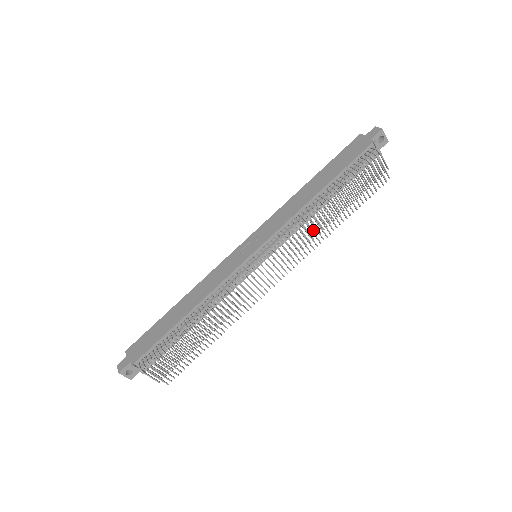
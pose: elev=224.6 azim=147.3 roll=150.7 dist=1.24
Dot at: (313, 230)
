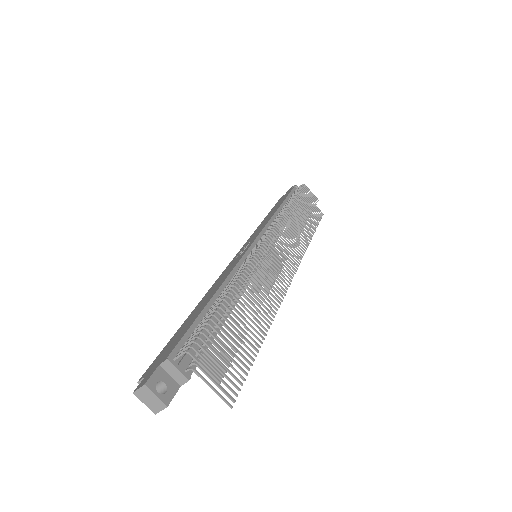
Dot at: (294, 226)
